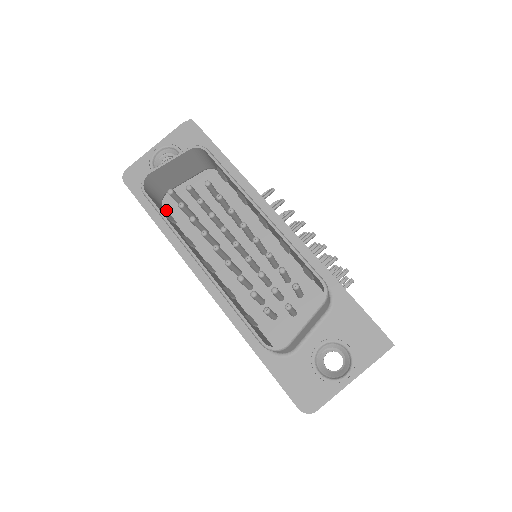
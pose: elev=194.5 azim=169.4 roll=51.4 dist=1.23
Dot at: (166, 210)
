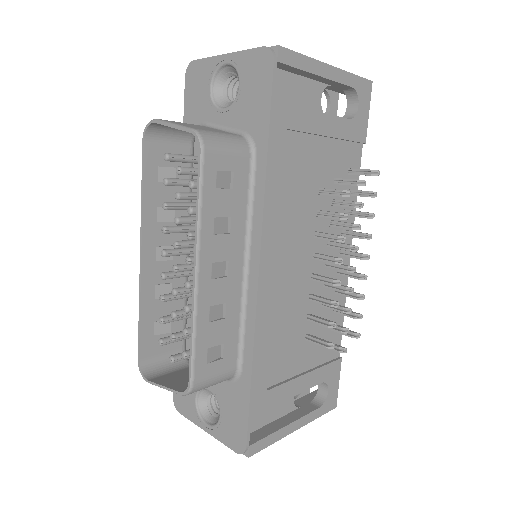
Dot at: (197, 146)
